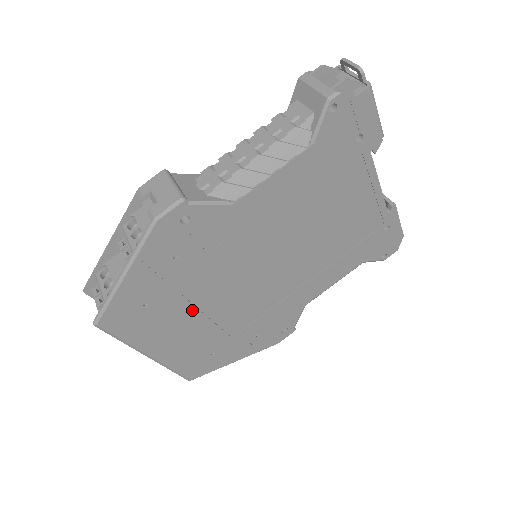
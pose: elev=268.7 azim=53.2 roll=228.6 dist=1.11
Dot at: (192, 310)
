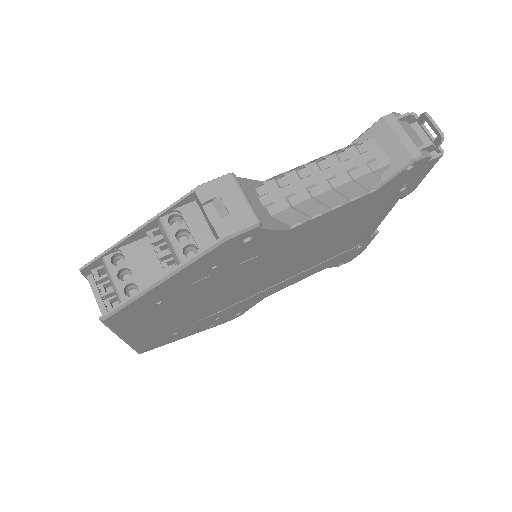
Dot at: (189, 304)
